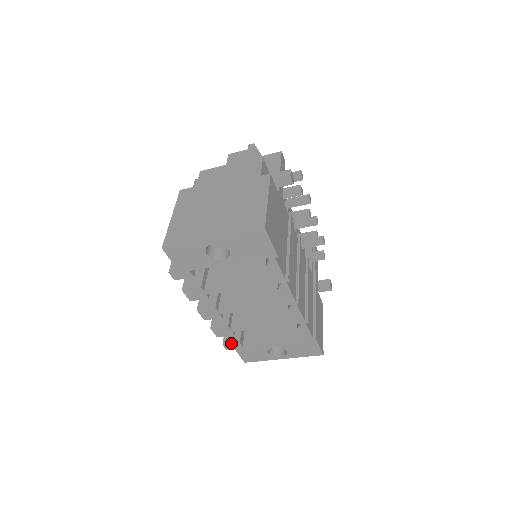
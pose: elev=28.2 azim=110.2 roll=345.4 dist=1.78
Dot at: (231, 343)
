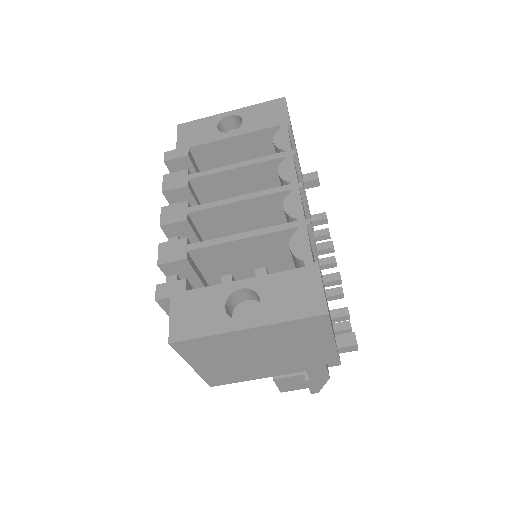
Dot at: (172, 281)
